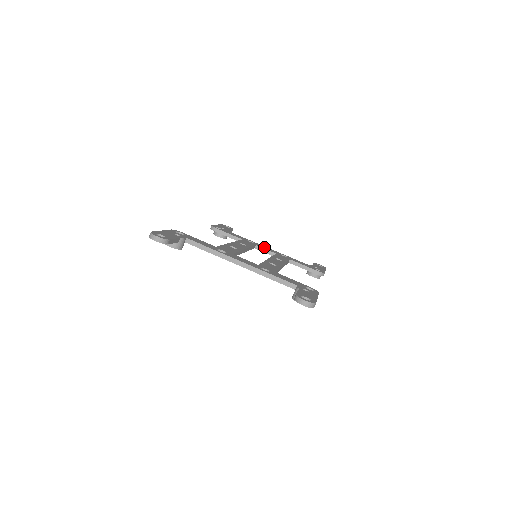
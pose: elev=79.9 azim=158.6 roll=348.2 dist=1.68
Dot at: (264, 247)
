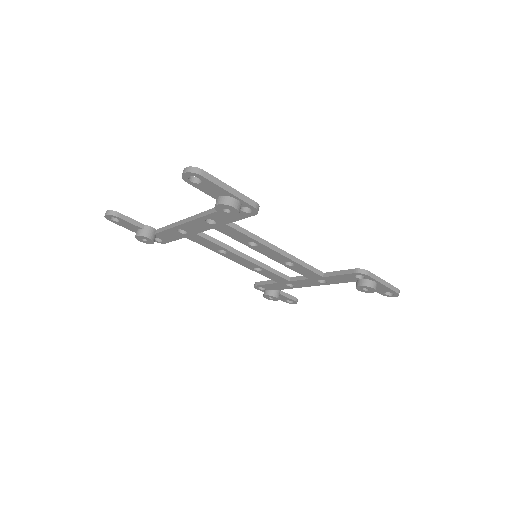
Dot at: occluded
